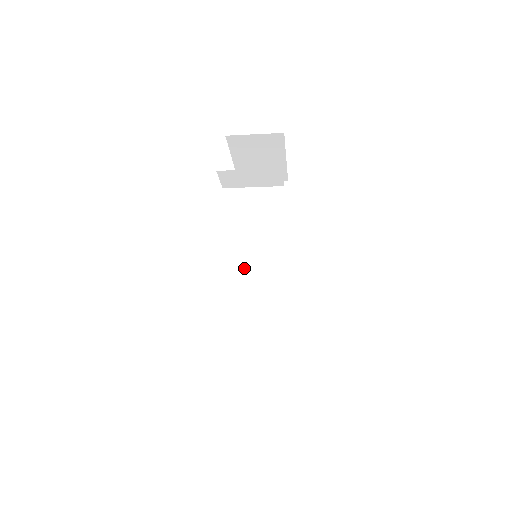
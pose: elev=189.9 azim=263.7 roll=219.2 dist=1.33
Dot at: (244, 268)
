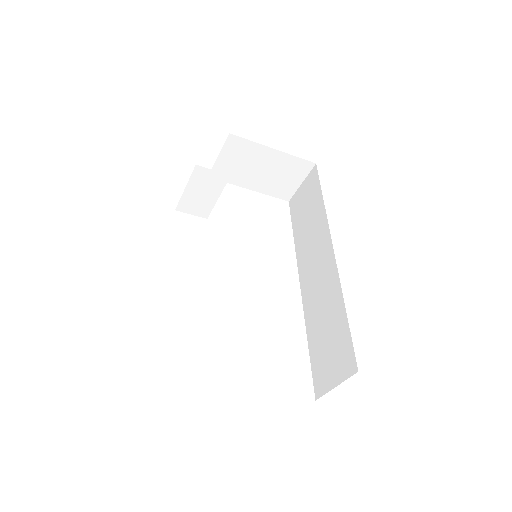
Dot at: (304, 276)
